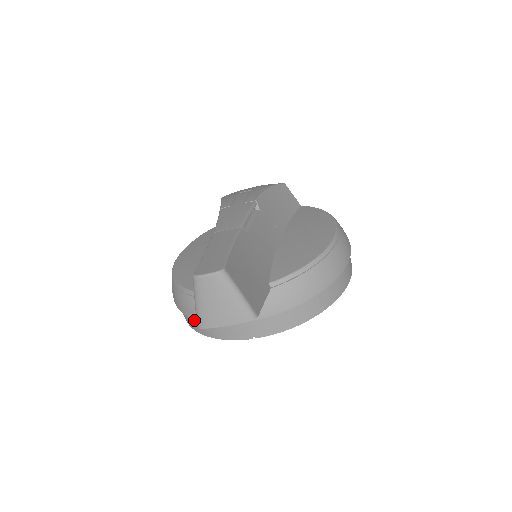
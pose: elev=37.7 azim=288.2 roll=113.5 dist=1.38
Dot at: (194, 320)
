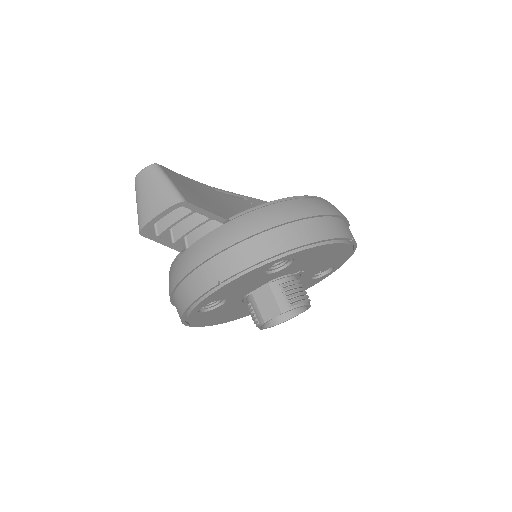
Dot at: (176, 297)
